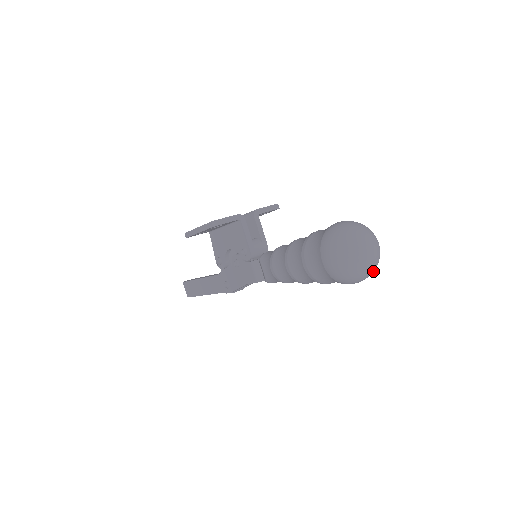
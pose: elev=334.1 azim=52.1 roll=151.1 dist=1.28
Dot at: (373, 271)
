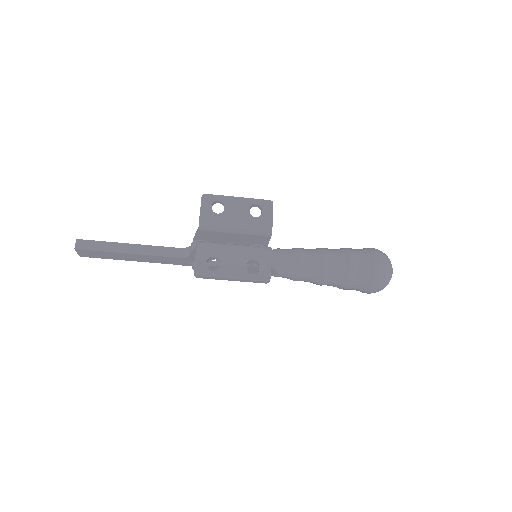
Dot at: occluded
